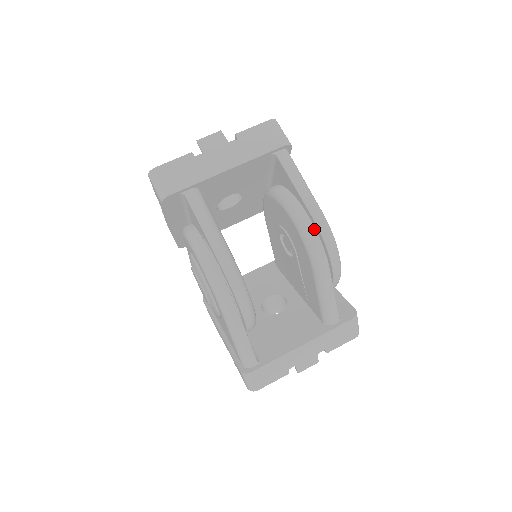
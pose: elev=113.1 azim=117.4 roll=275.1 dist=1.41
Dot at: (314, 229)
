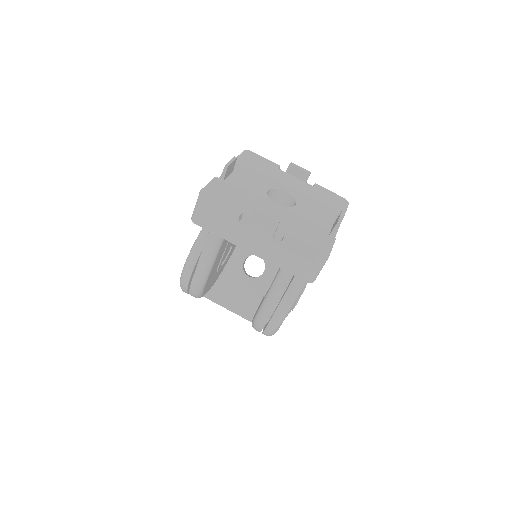
Dot at: (263, 325)
